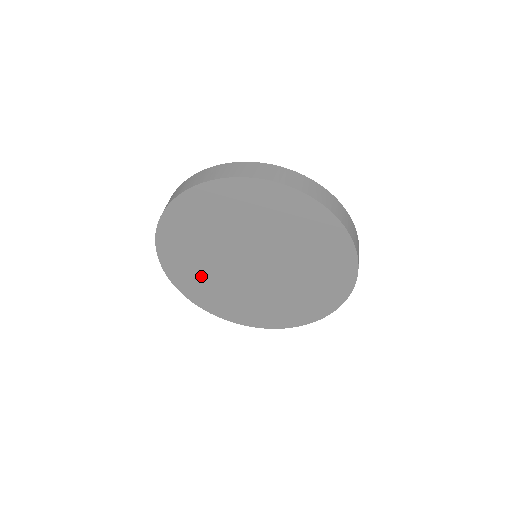
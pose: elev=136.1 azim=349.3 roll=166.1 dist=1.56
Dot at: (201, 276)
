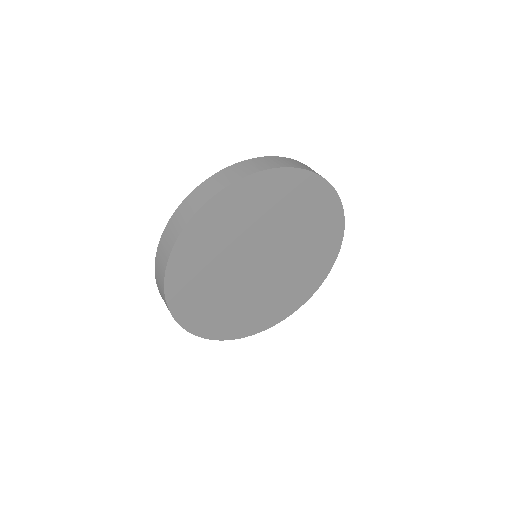
Dot at: (205, 289)
